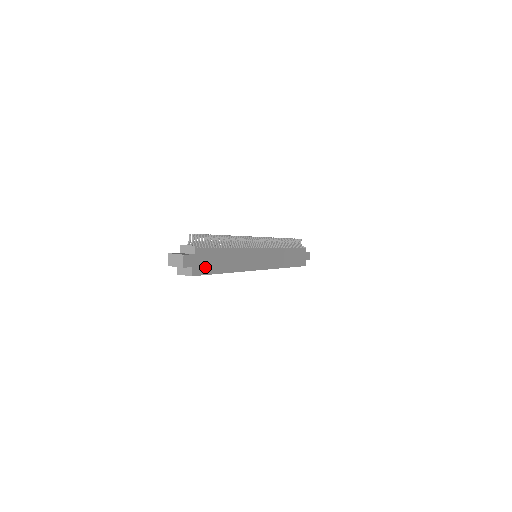
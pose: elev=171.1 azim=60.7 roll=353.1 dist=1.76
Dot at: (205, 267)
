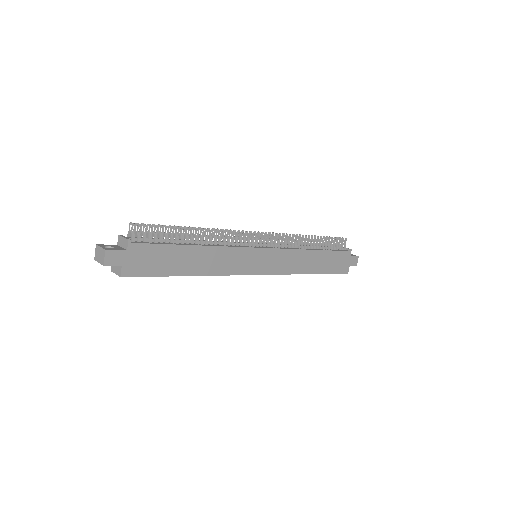
Dot at: (148, 267)
